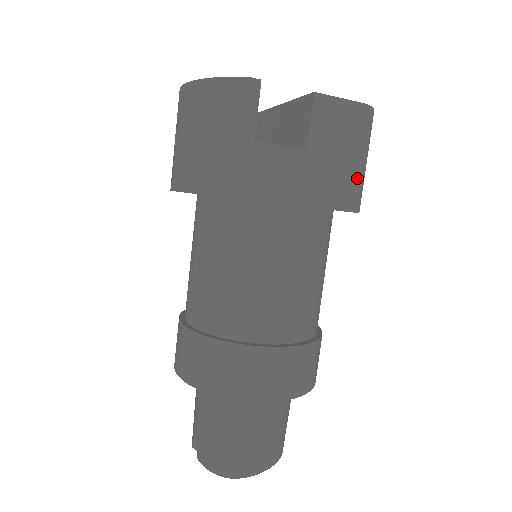
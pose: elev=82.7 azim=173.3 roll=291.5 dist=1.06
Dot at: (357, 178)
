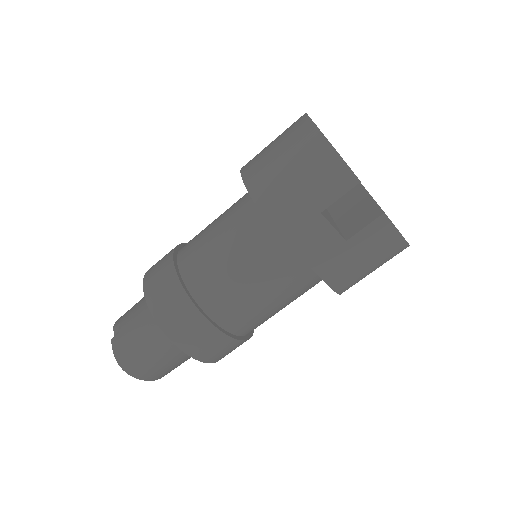
Dot at: (359, 277)
